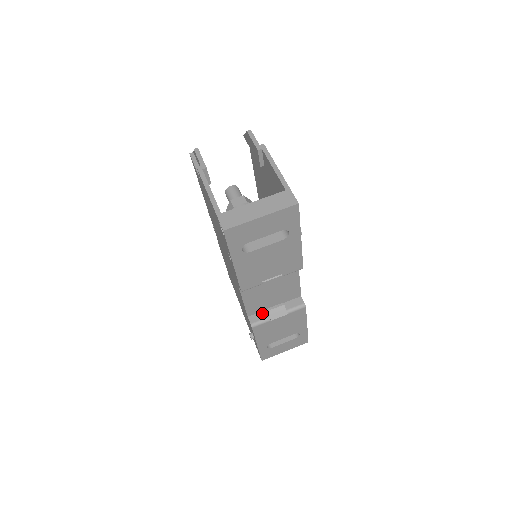
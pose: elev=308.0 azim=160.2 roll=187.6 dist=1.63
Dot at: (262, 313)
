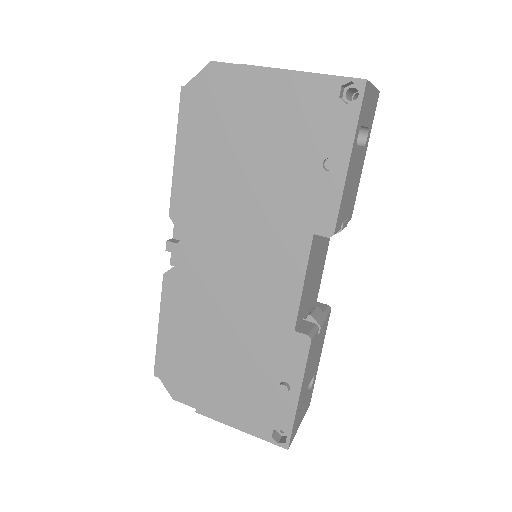
Dot at: (304, 323)
